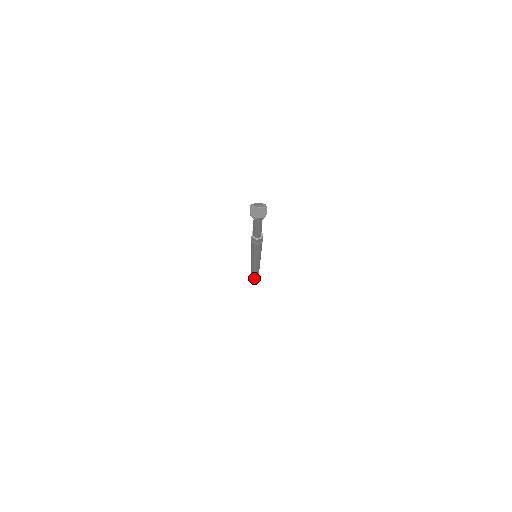
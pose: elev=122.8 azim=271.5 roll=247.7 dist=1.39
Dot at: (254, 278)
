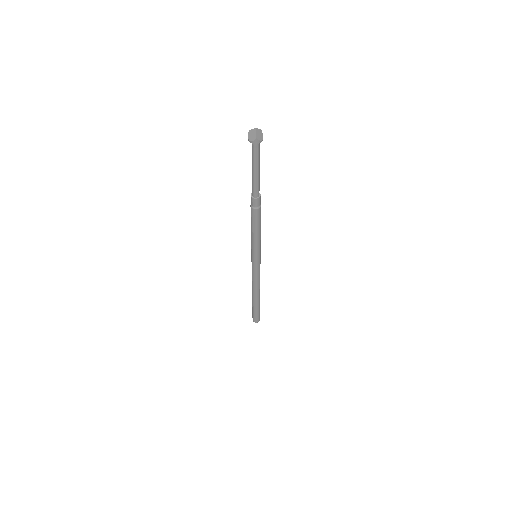
Dot at: (255, 317)
